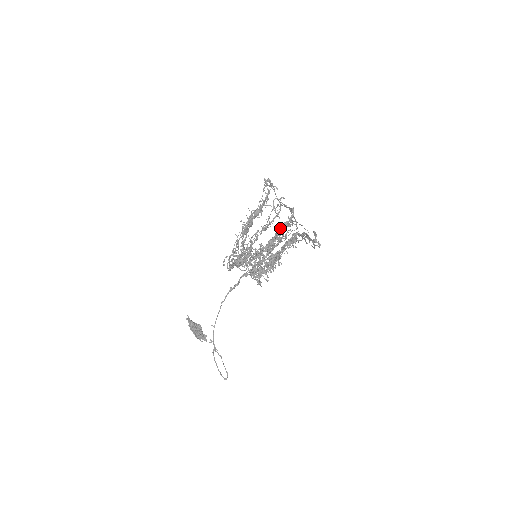
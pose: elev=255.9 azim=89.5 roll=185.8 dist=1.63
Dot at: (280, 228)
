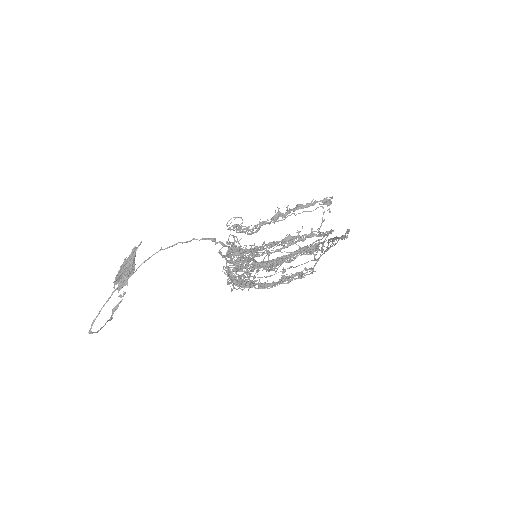
Dot at: occluded
